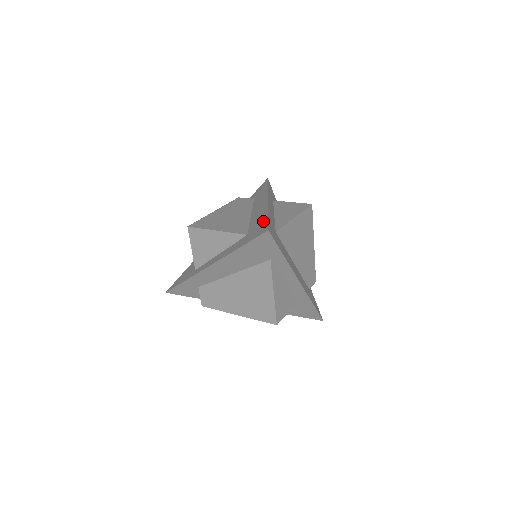
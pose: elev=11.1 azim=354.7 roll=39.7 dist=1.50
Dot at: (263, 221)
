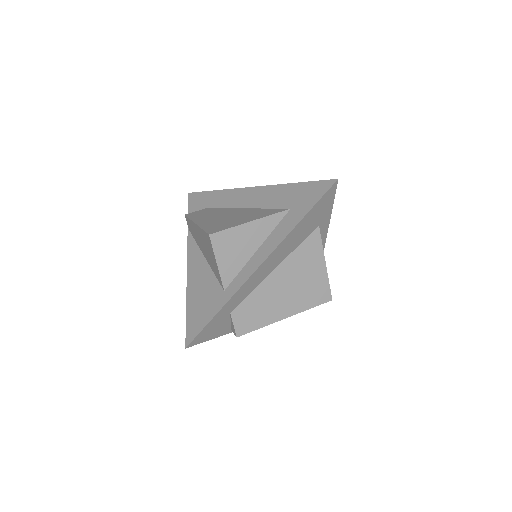
Dot at: (301, 187)
